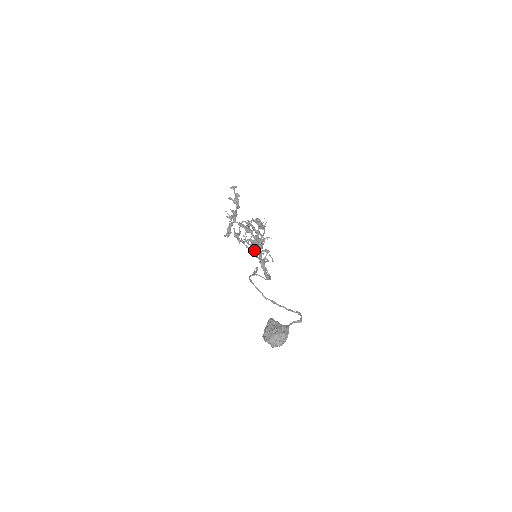
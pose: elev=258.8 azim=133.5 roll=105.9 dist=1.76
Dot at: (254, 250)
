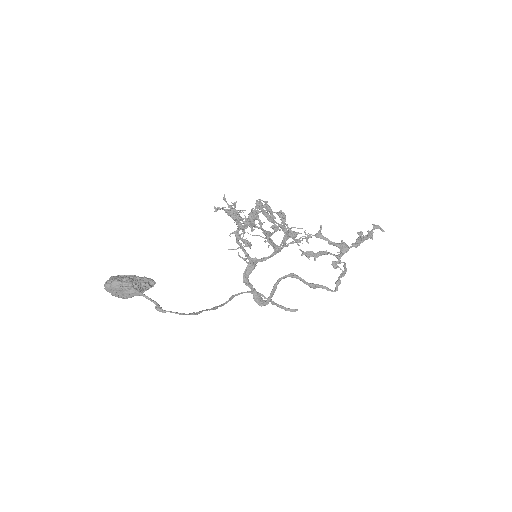
Dot at: (241, 233)
